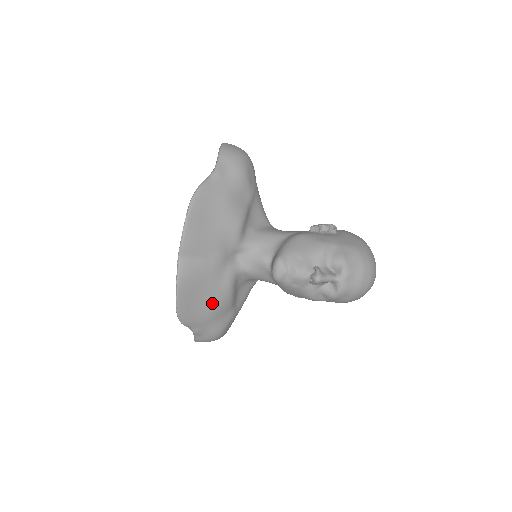
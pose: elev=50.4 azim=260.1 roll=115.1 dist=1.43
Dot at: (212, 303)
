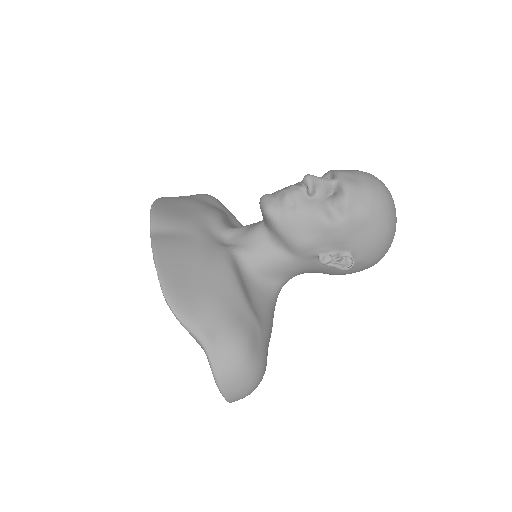
Dot at: (211, 284)
